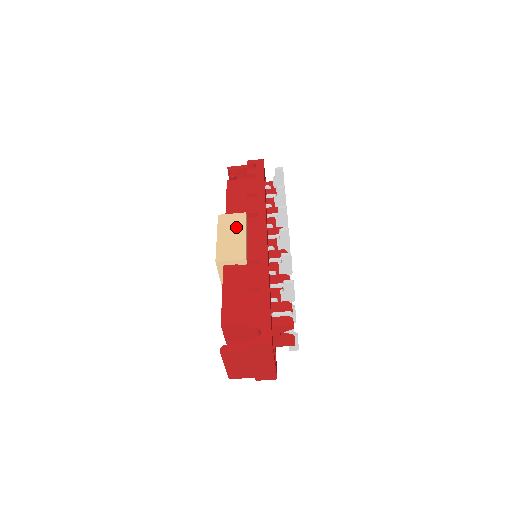
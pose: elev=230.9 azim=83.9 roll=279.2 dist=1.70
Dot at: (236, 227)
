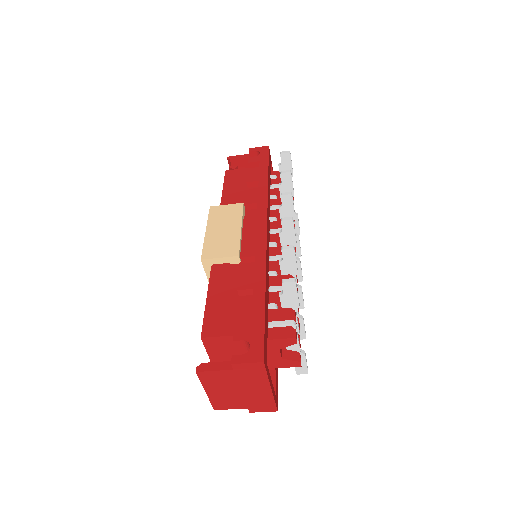
Dot at: (230, 219)
